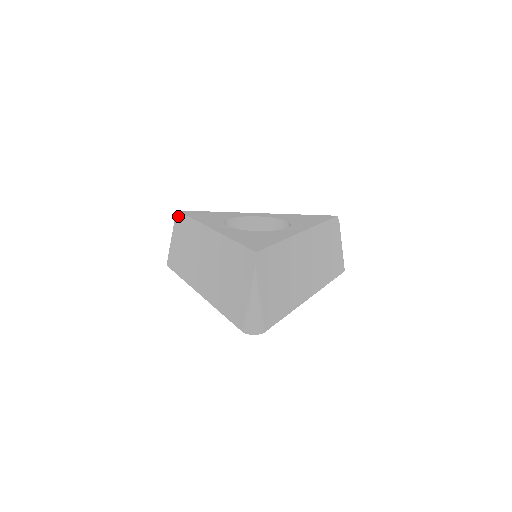
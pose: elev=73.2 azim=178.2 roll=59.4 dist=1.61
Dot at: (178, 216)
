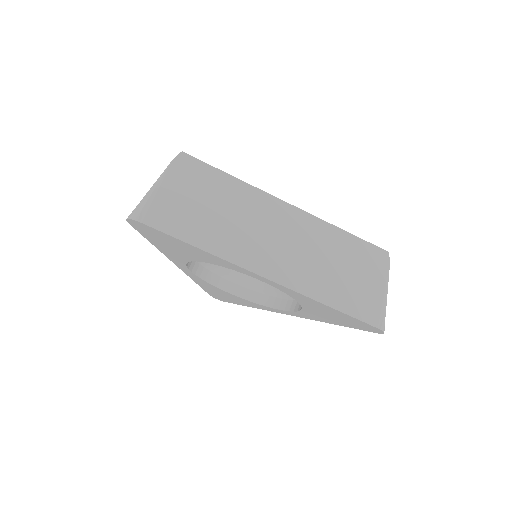
Dot at: occluded
